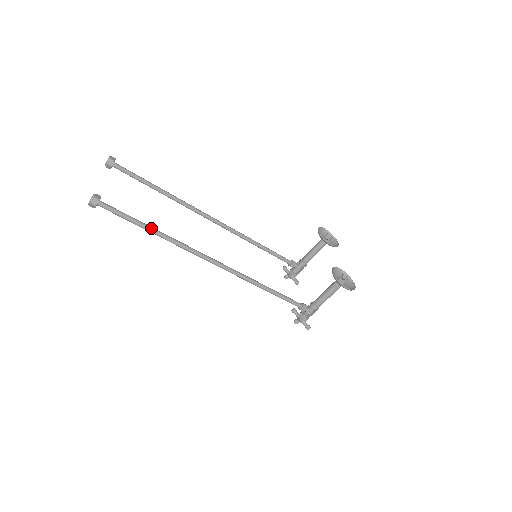
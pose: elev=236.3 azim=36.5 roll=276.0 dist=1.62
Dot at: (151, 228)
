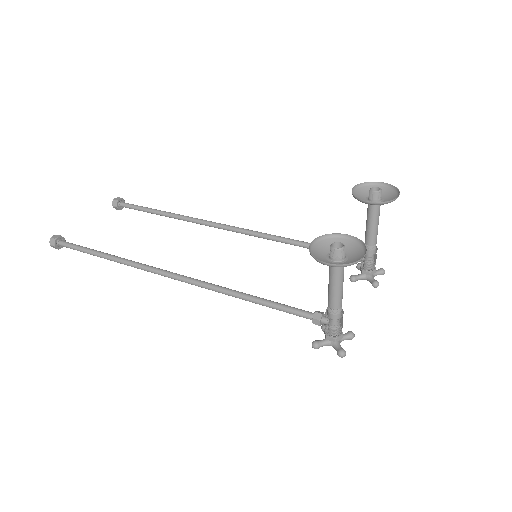
Dot at: (102, 254)
